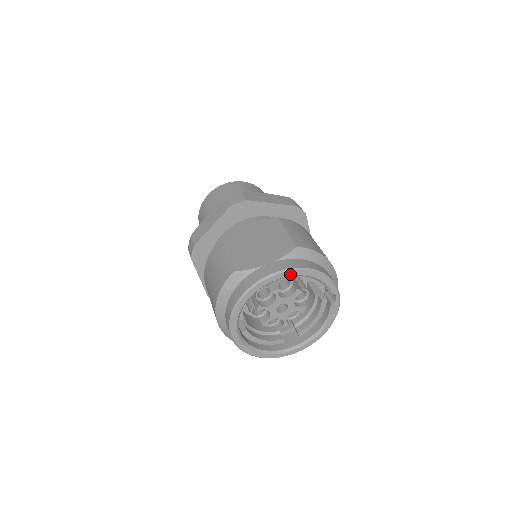
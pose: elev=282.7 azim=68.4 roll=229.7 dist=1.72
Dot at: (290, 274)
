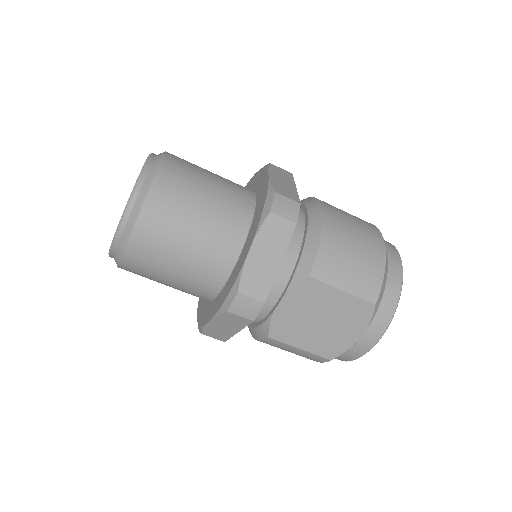
Dot at: (386, 325)
